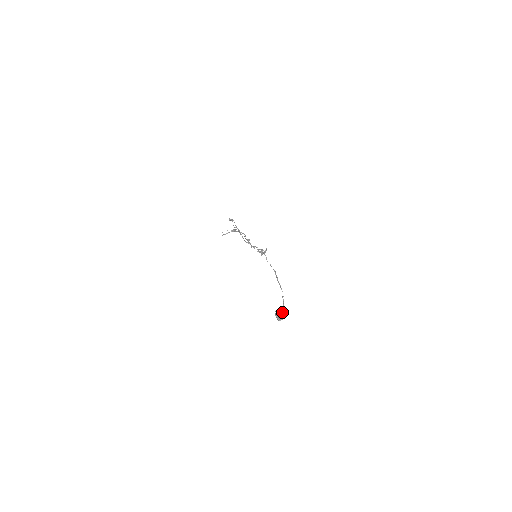
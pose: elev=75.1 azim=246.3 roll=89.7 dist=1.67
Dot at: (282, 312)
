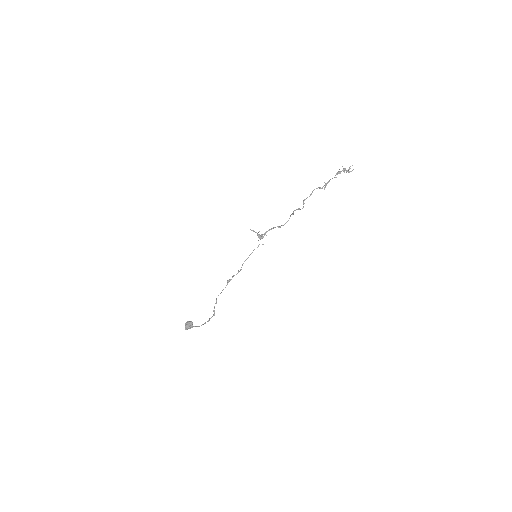
Dot at: occluded
